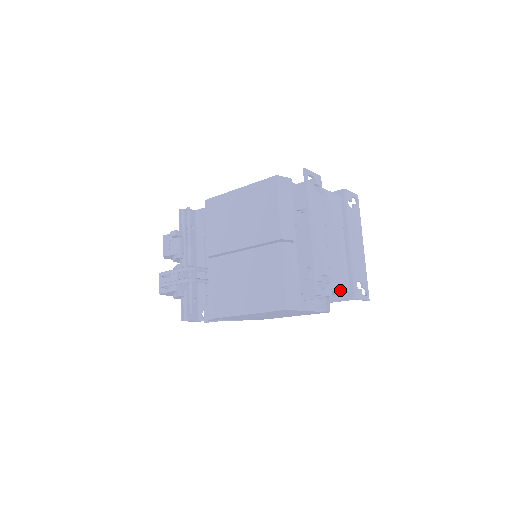
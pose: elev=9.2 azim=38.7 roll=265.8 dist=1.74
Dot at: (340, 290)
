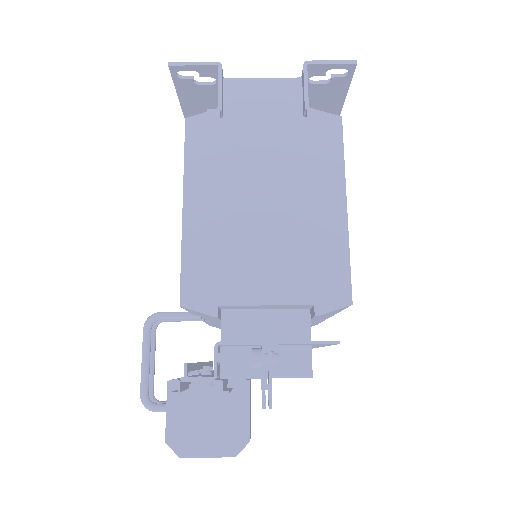
Dot at: (267, 80)
